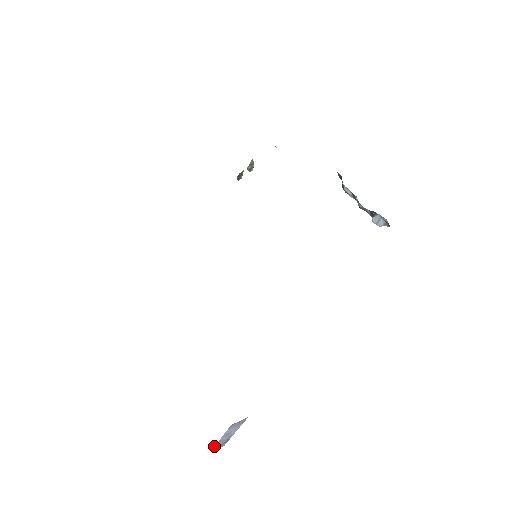
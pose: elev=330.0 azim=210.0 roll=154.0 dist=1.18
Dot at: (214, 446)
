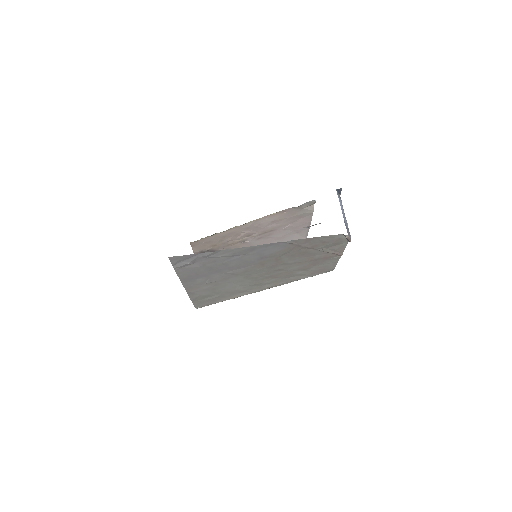
Dot at: (345, 225)
